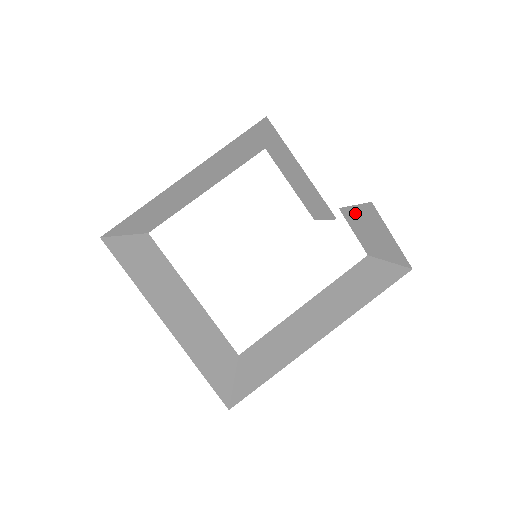
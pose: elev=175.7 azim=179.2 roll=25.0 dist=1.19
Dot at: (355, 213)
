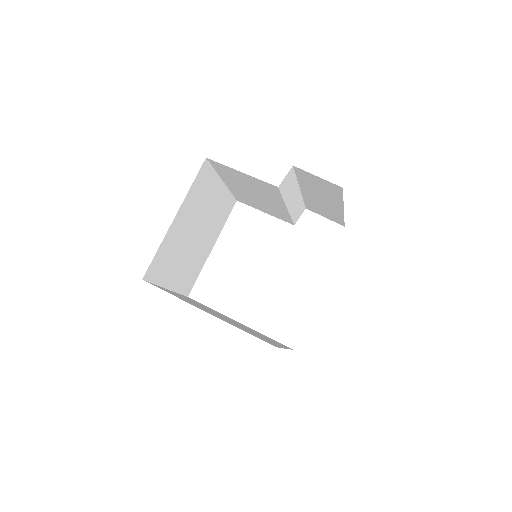
Dot at: (306, 194)
